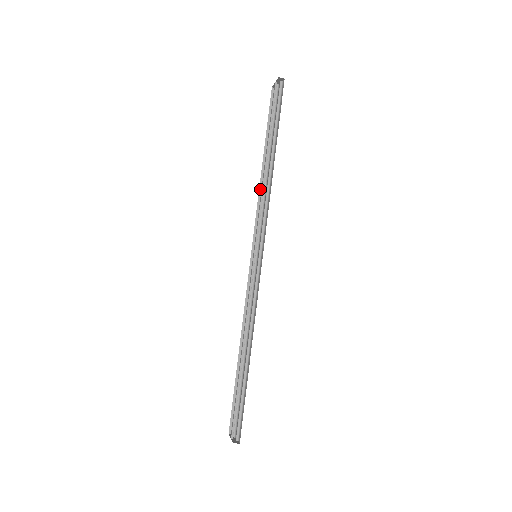
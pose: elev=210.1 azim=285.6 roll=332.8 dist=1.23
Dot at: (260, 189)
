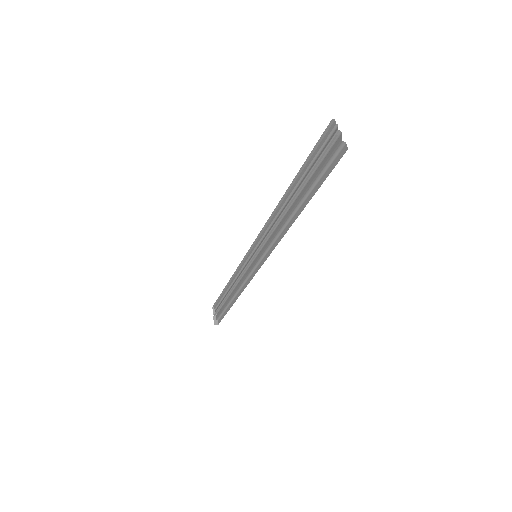
Dot at: (277, 207)
